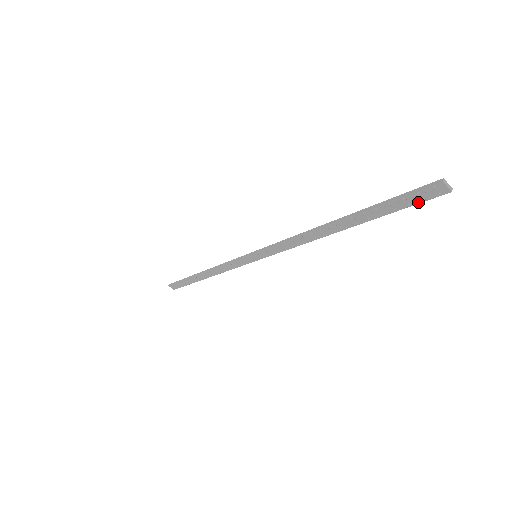
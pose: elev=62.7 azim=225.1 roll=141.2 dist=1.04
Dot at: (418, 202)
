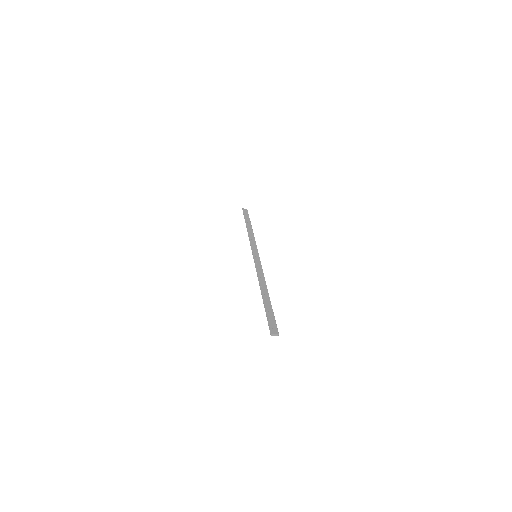
Dot at: (275, 325)
